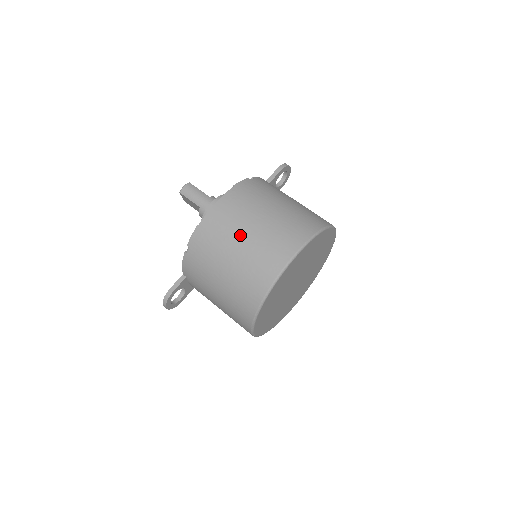
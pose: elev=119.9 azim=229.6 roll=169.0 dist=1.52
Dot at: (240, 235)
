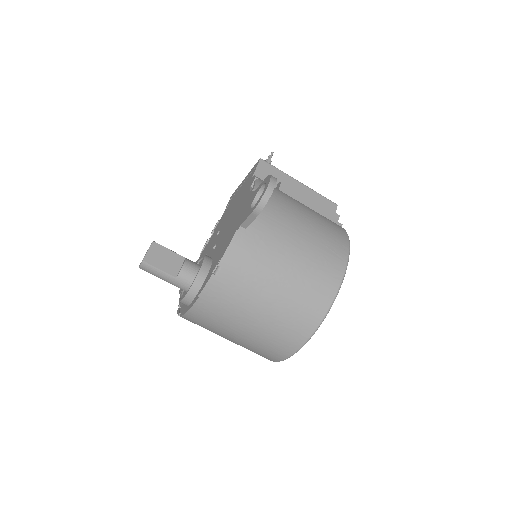
Dot at: (226, 337)
